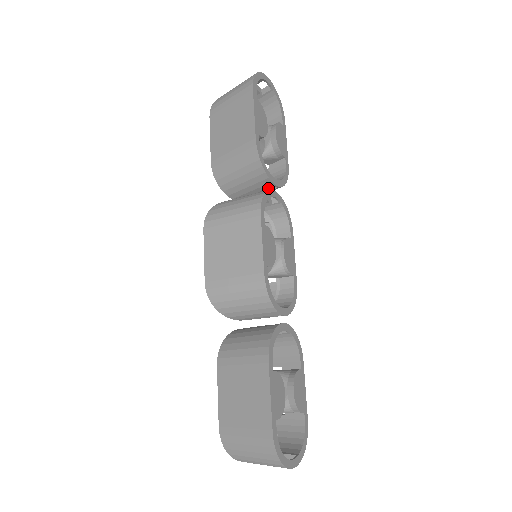
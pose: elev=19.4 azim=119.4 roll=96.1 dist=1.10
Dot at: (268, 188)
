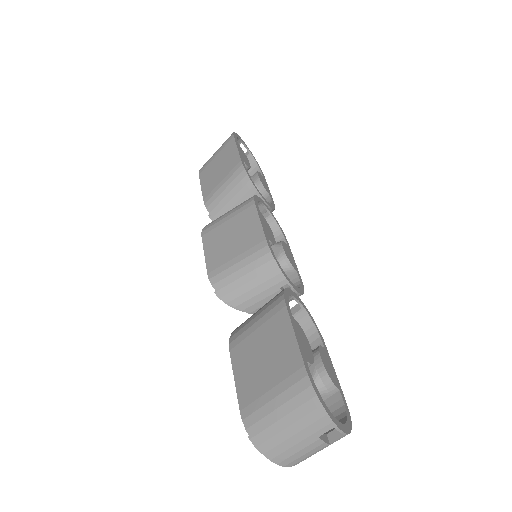
Dot at: occluded
